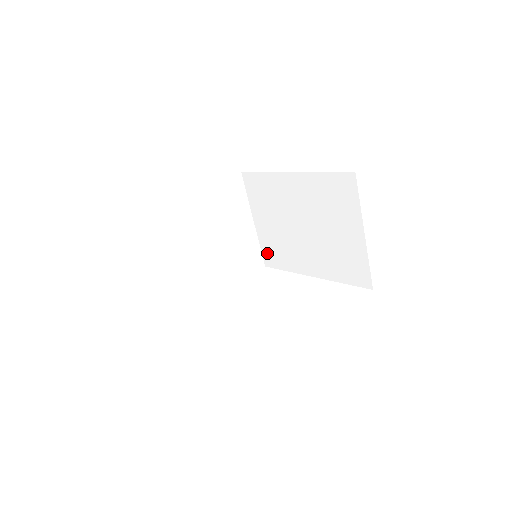
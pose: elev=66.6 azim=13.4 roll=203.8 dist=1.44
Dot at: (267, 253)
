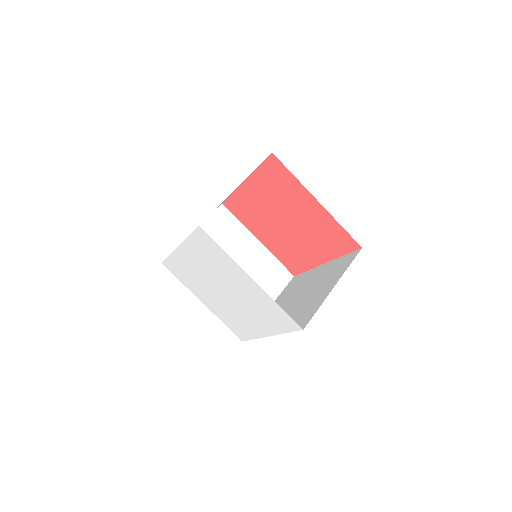
Dot at: occluded
